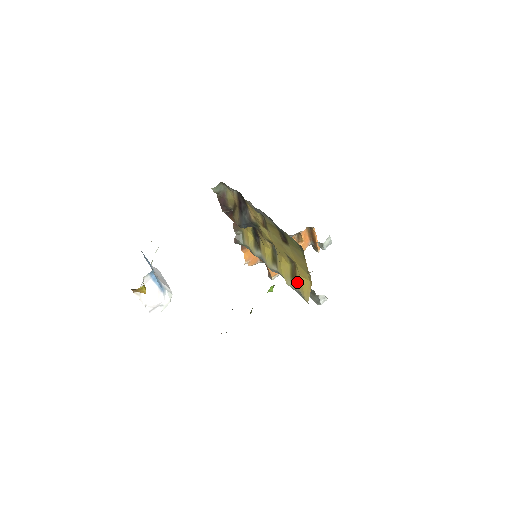
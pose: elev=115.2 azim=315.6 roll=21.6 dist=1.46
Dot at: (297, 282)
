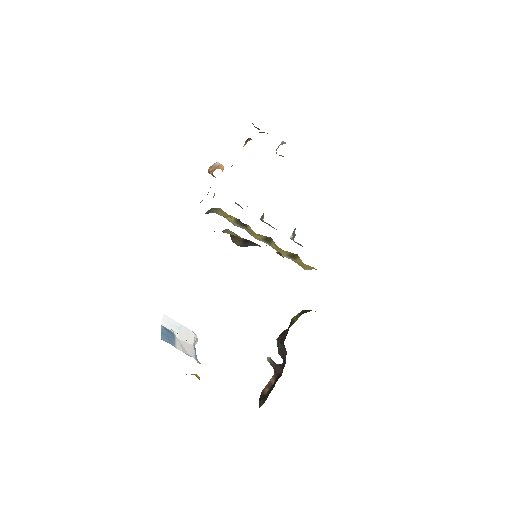
Dot at: (296, 261)
